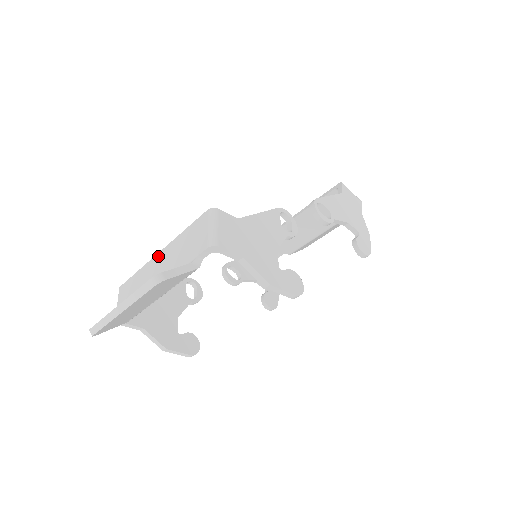
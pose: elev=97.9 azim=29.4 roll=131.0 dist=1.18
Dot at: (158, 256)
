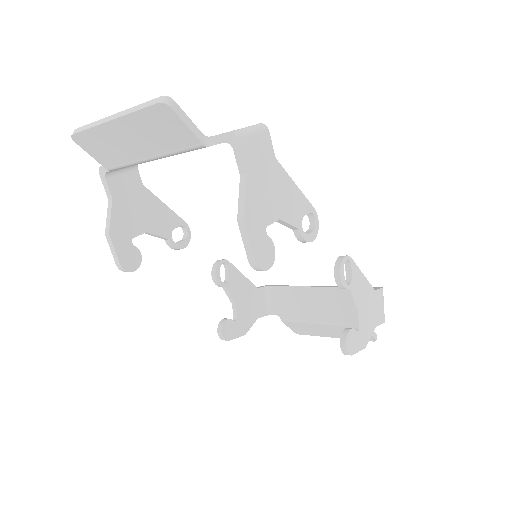
Dot at: occluded
